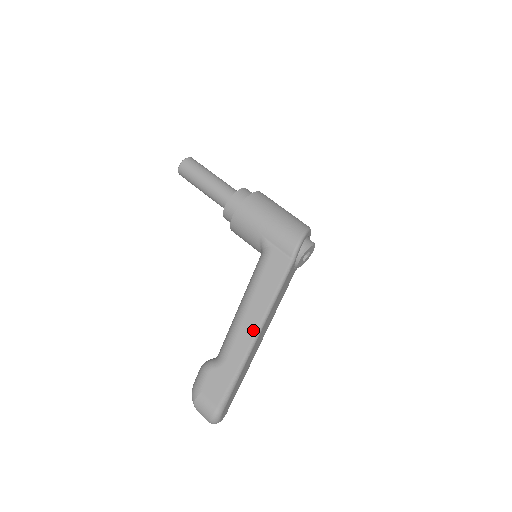
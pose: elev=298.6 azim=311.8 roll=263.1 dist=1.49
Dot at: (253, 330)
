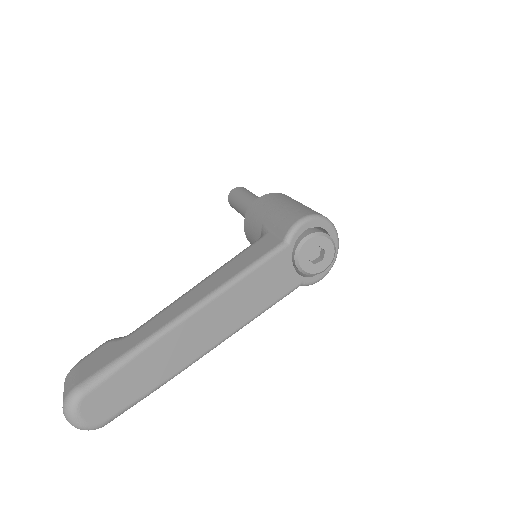
Dot at: (187, 306)
